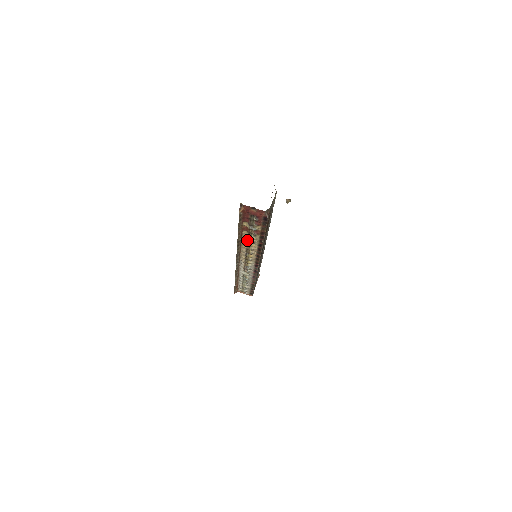
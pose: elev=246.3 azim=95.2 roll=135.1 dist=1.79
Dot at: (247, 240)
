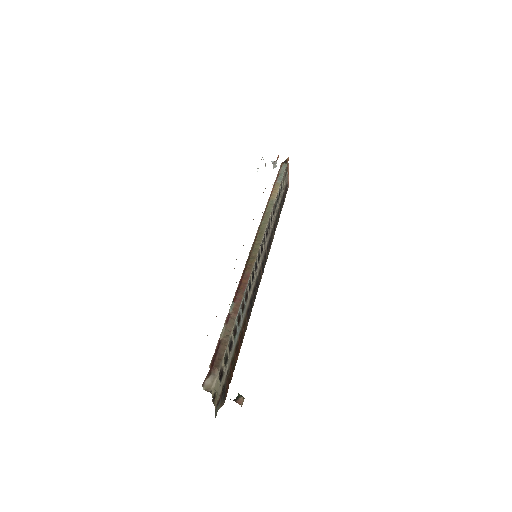
Dot at: occluded
